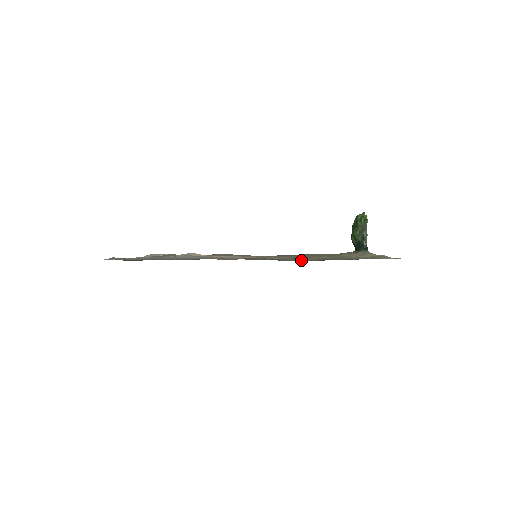
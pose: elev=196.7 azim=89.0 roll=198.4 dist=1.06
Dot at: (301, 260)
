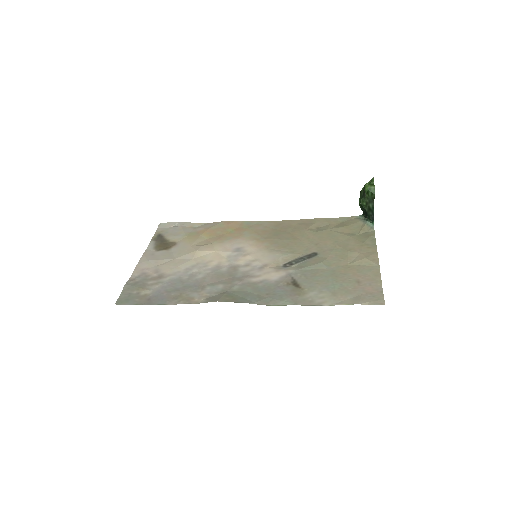
Dot at: (293, 283)
